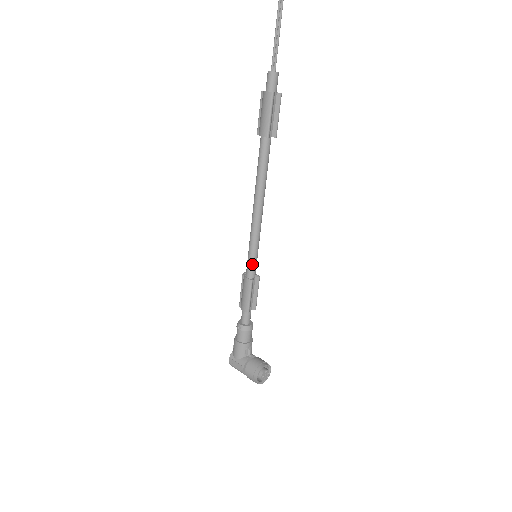
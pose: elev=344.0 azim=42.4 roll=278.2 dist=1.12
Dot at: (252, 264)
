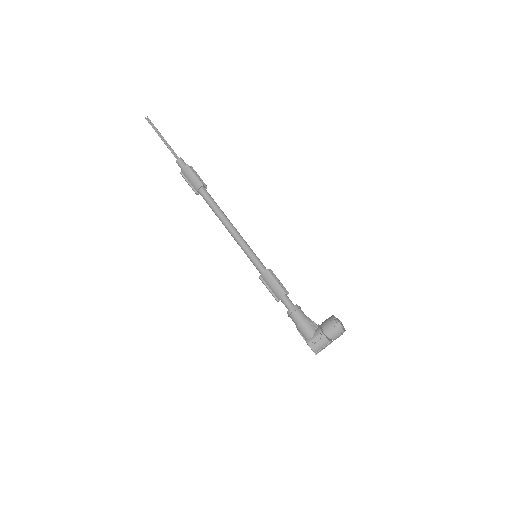
Dot at: (258, 262)
